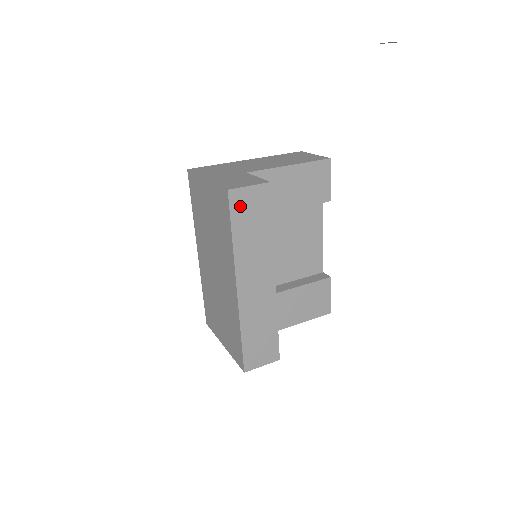
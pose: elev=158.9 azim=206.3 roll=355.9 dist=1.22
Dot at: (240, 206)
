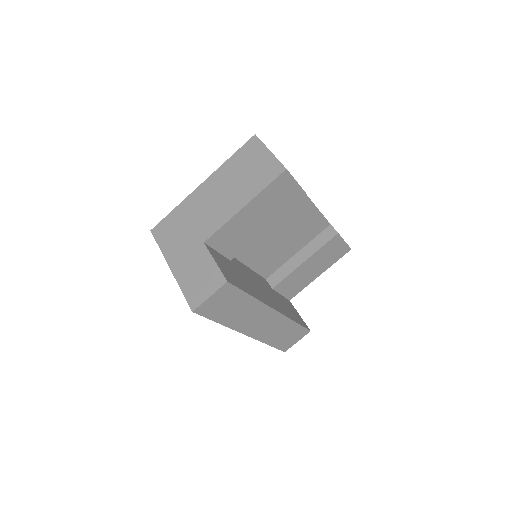
Dot at: (211, 309)
